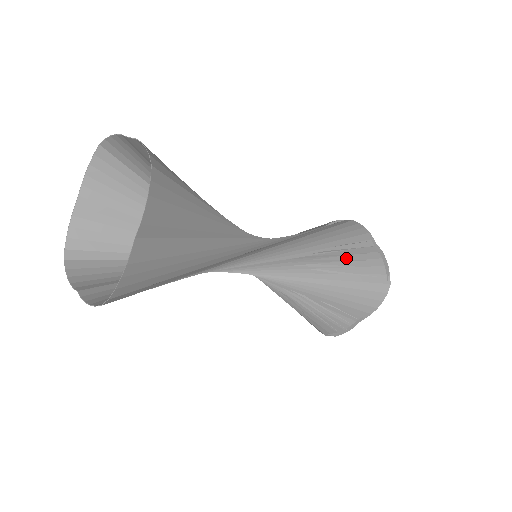
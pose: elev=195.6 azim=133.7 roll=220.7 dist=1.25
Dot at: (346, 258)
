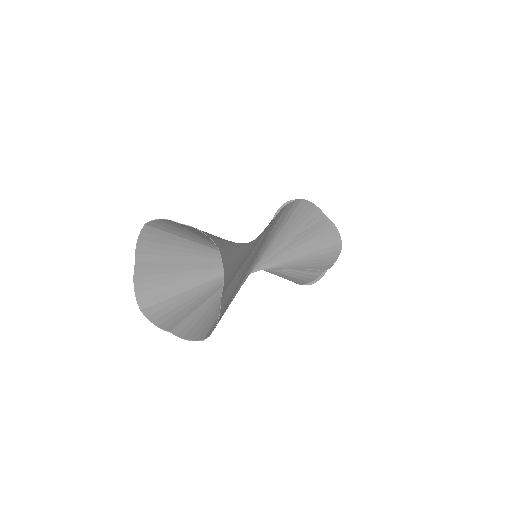
Dot at: (311, 235)
